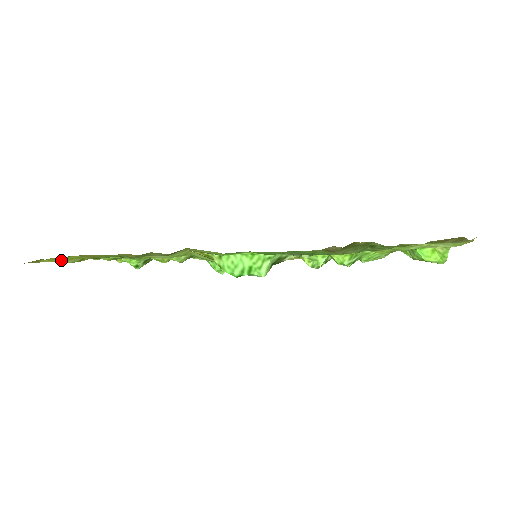
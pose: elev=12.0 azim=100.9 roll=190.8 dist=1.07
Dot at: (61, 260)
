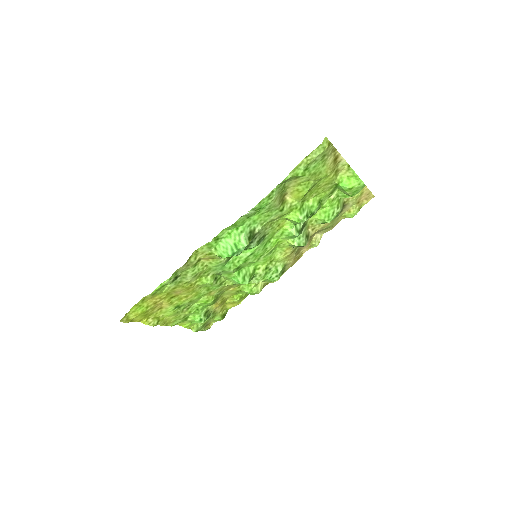
Dot at: (139, 313)
